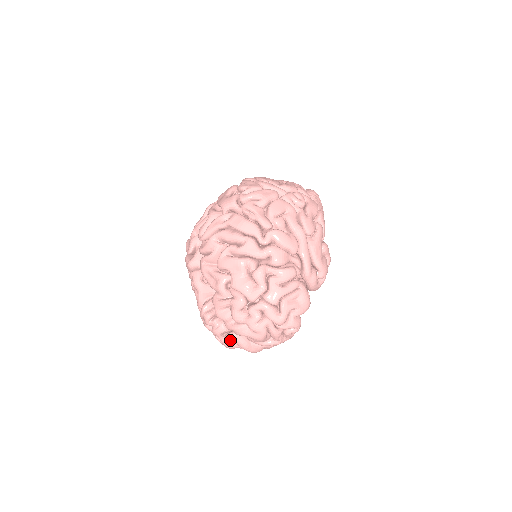
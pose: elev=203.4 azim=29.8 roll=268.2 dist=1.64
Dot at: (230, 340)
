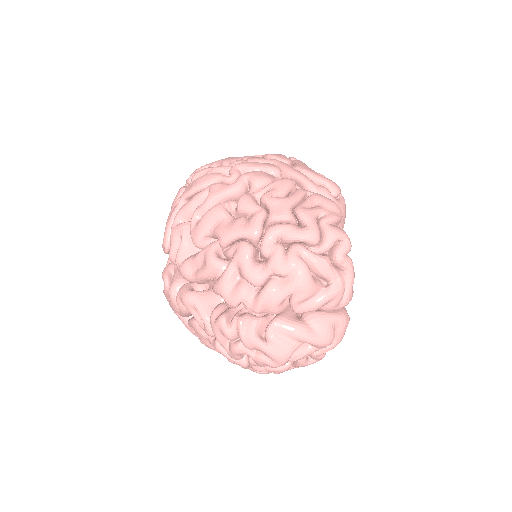
Dot at: (274, 336)
